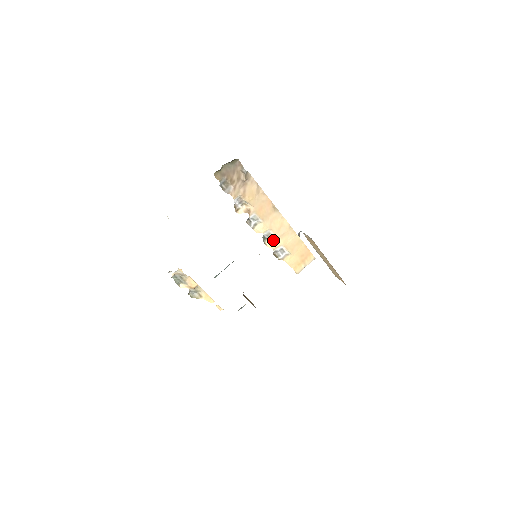
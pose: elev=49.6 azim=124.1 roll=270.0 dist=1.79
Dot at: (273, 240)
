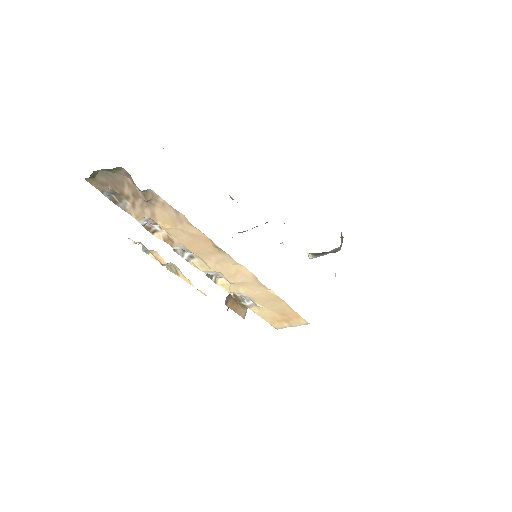
Dot at: (229, 282)
